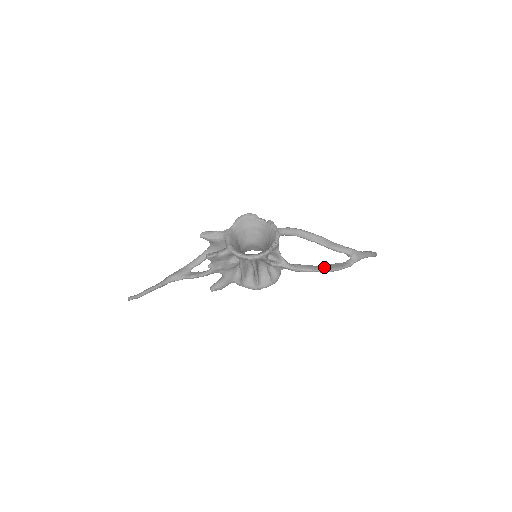
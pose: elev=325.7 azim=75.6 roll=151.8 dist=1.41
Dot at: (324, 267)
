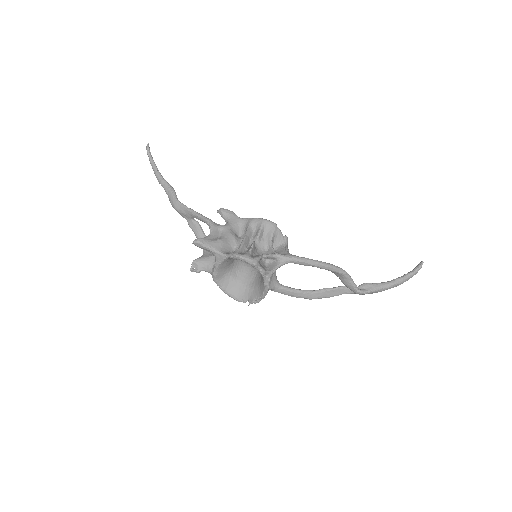
Dot at: (314, 296)
